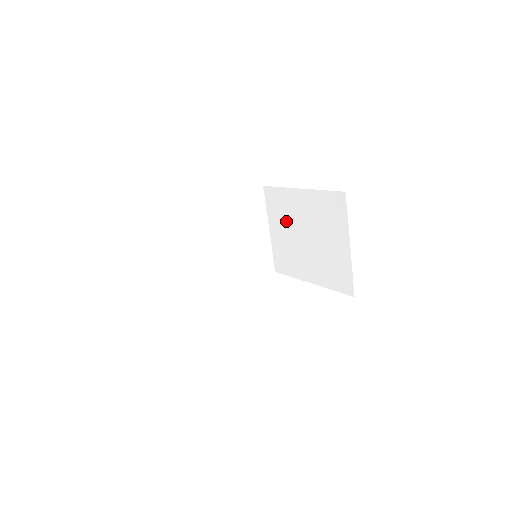
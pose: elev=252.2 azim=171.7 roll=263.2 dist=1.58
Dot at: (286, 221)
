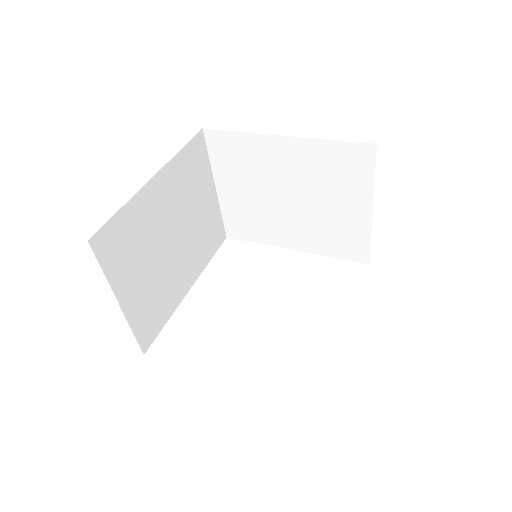
Dot at: (251, 178)
